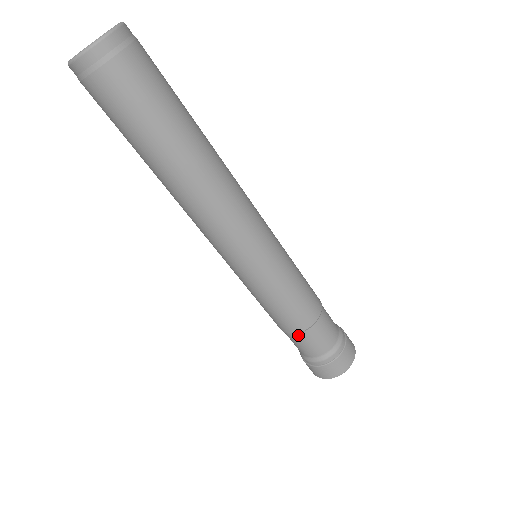
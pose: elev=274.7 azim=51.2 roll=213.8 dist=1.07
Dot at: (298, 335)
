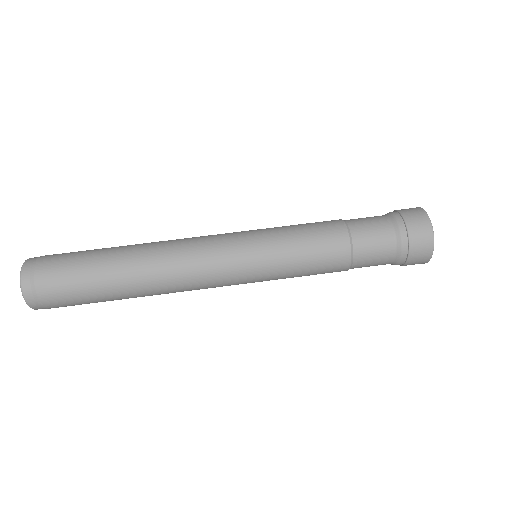
Dot at: (355, 250)
